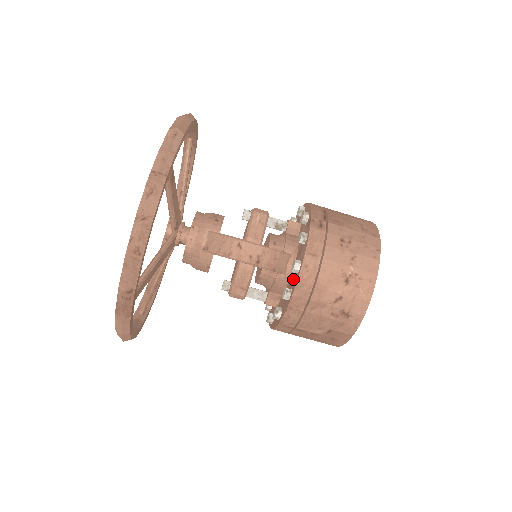
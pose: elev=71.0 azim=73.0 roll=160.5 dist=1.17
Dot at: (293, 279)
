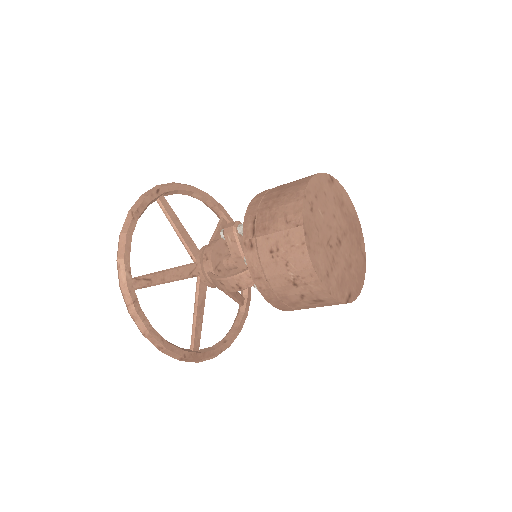
Dot at: occluded
